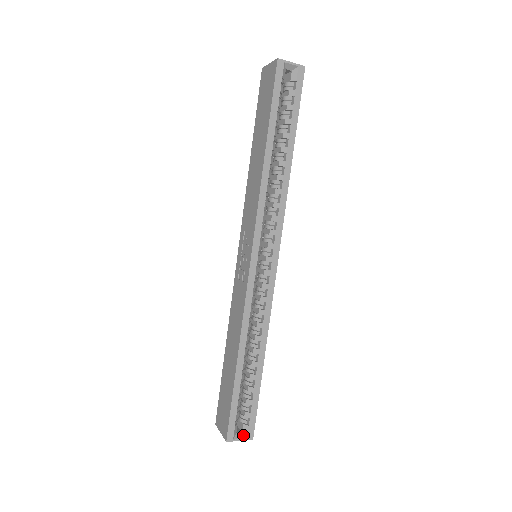
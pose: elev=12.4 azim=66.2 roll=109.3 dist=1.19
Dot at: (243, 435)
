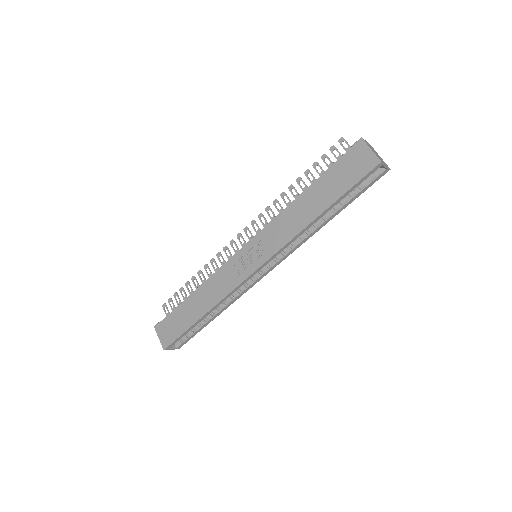
Dot at: (175, 346)
